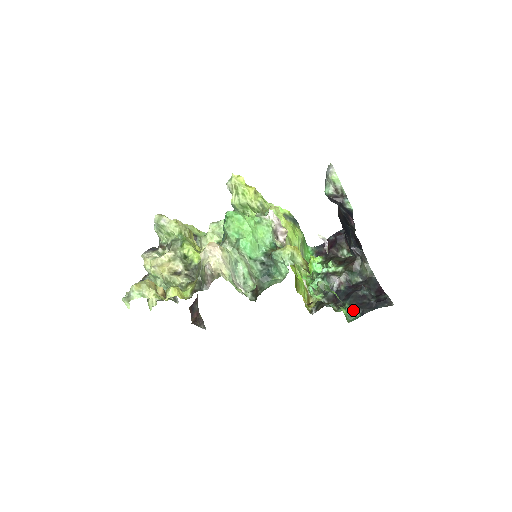
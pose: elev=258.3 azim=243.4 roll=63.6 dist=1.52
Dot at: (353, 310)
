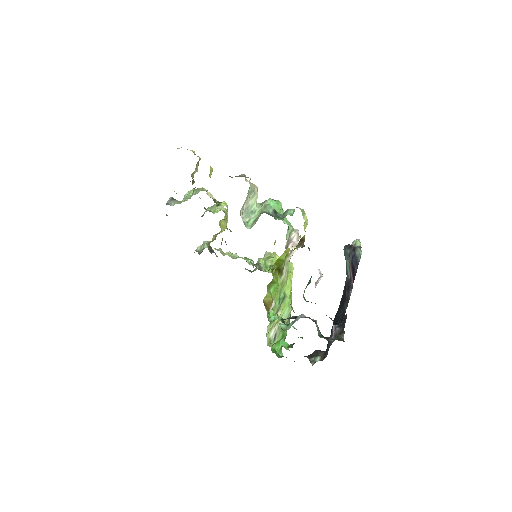
Dot at: occluded
